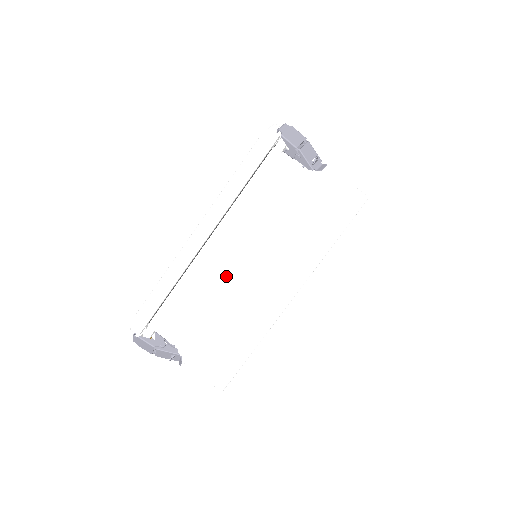
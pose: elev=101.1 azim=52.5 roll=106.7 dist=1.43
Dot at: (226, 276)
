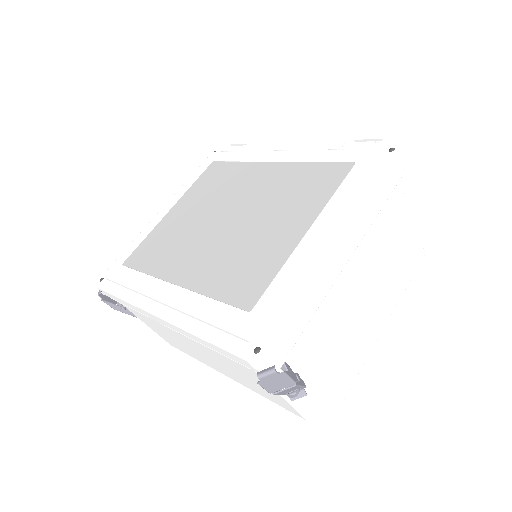
Dot at: (179, 339)
